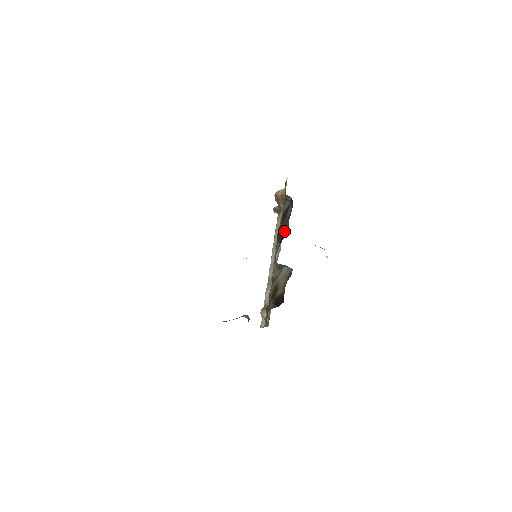
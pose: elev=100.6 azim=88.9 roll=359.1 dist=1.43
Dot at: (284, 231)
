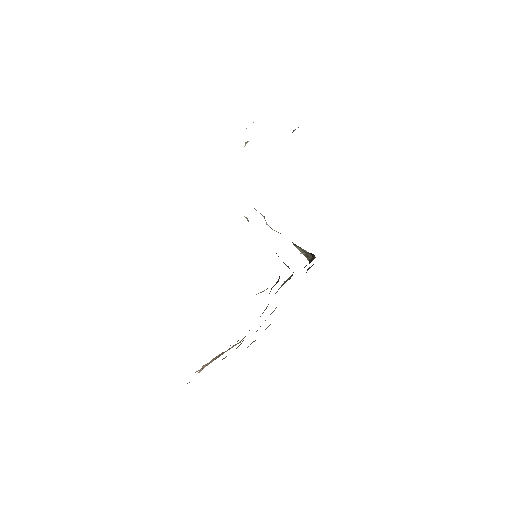
Dot at: occluded
